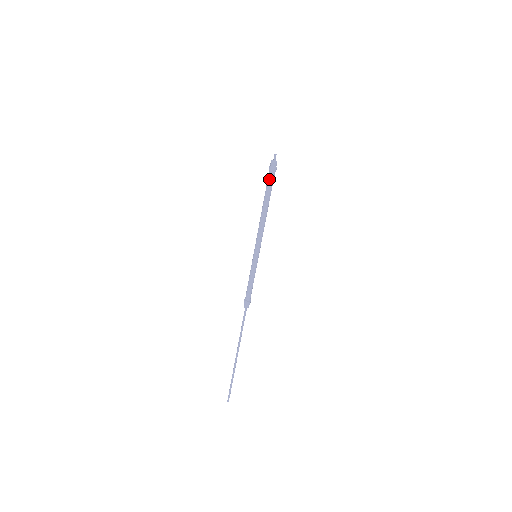
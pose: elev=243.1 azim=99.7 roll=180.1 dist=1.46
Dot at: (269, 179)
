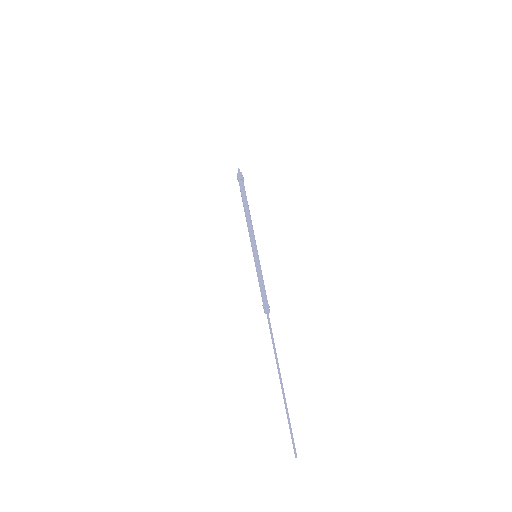
Dot at: (240, 186)
